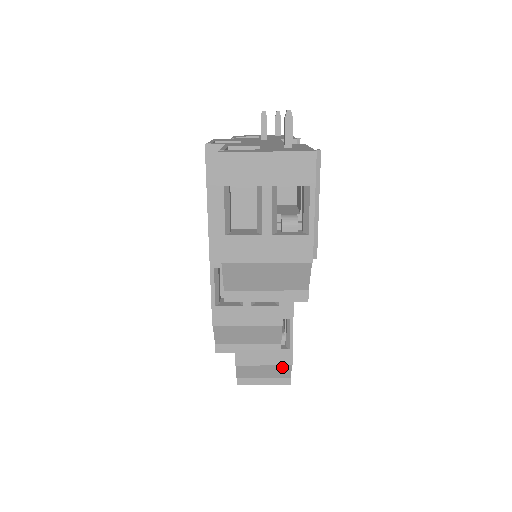
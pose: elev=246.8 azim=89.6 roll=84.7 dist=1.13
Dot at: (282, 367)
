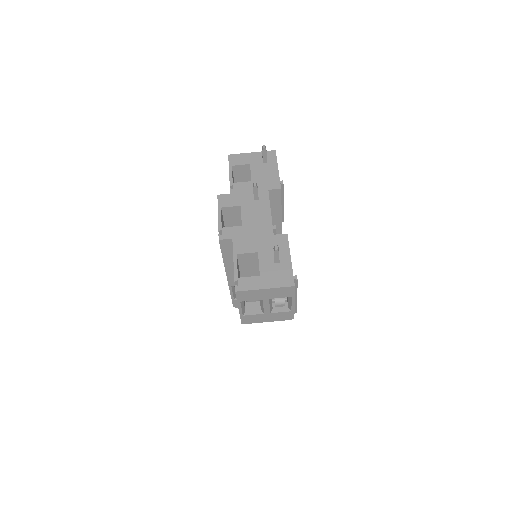
Dot at: occluded
